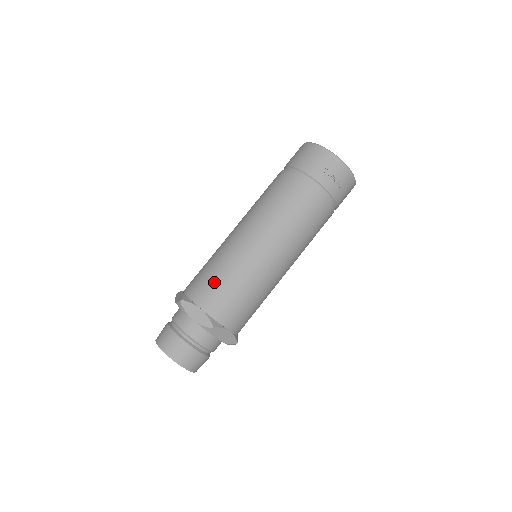
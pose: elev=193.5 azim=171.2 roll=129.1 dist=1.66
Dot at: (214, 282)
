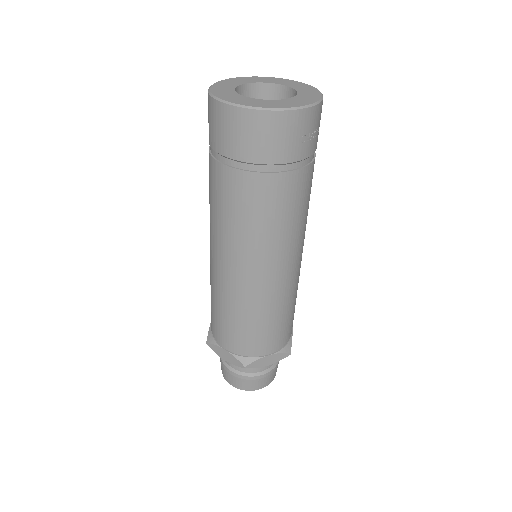
Dot at: (263, 332)
